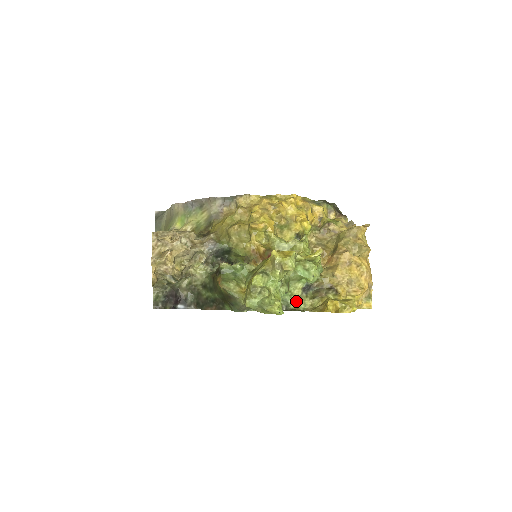
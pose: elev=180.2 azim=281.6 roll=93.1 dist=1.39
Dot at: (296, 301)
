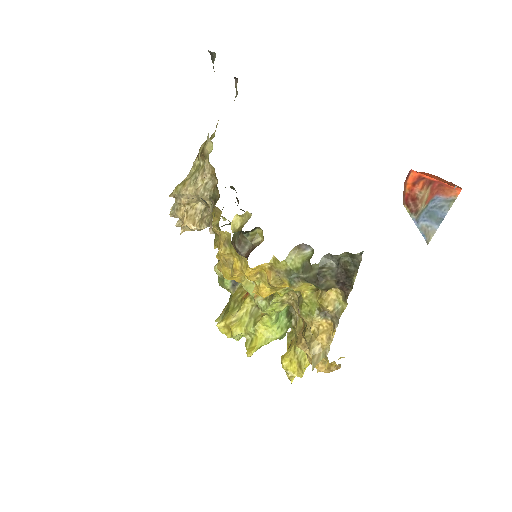
Dot at: occluded
